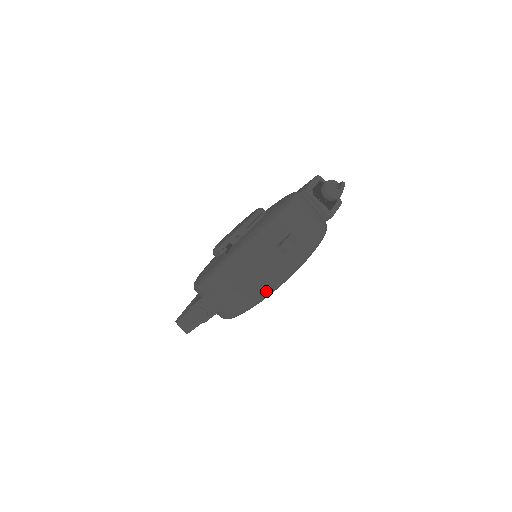
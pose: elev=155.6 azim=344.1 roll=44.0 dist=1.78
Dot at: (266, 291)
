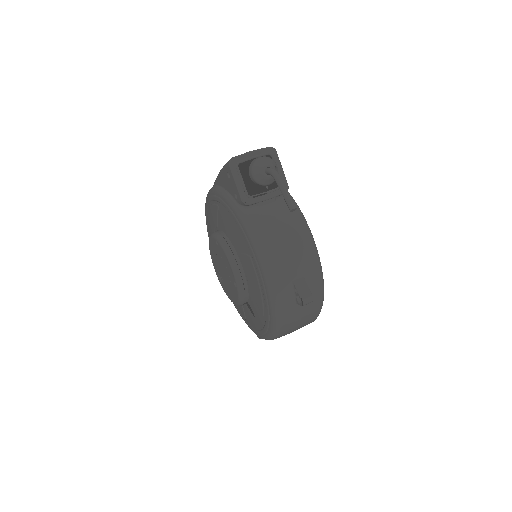
Dot at: (317, 316)
